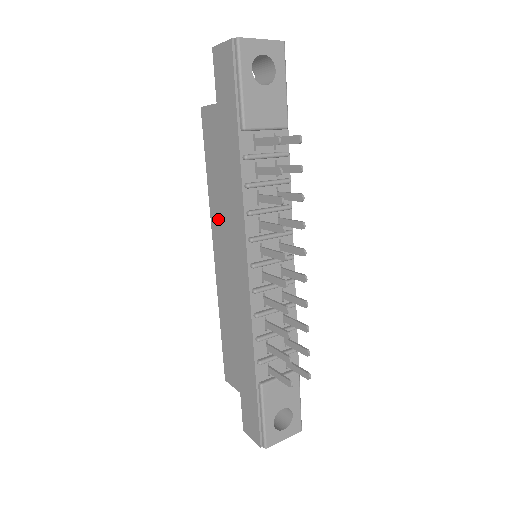
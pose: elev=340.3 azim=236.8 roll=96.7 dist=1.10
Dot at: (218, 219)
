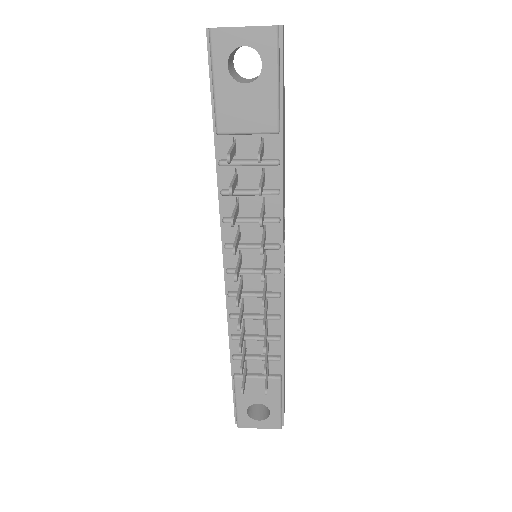
Dot at: occluded
